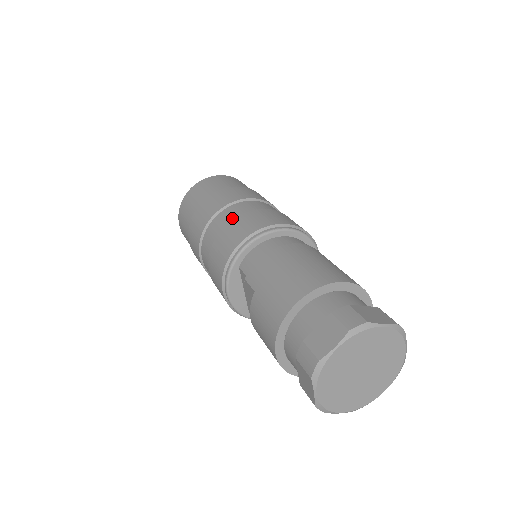
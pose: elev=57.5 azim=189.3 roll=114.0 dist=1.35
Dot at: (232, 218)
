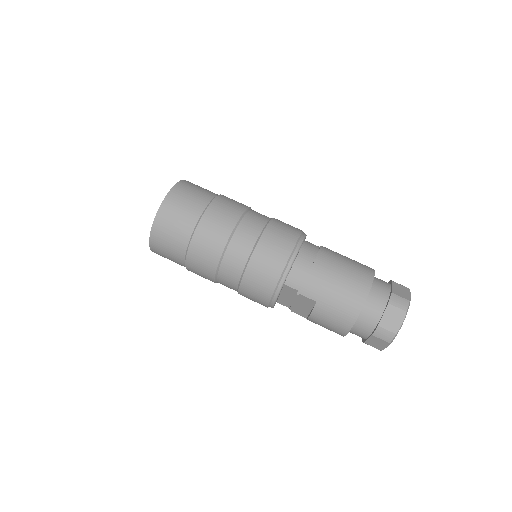
Dot at: (252, 244)
